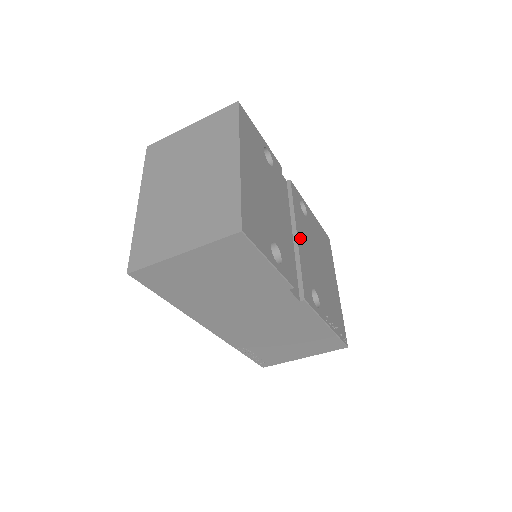
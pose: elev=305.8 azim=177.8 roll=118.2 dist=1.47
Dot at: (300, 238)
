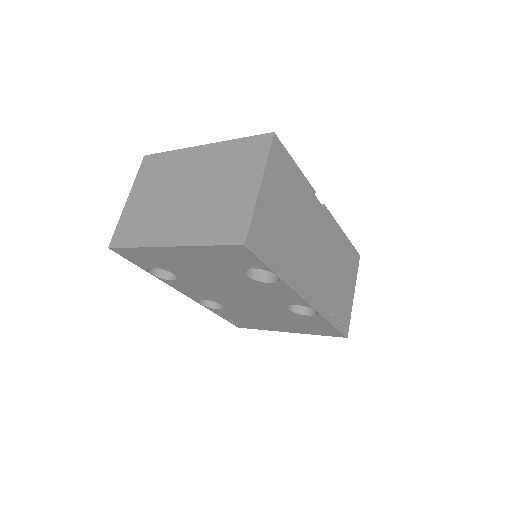
Dot at: occluded
